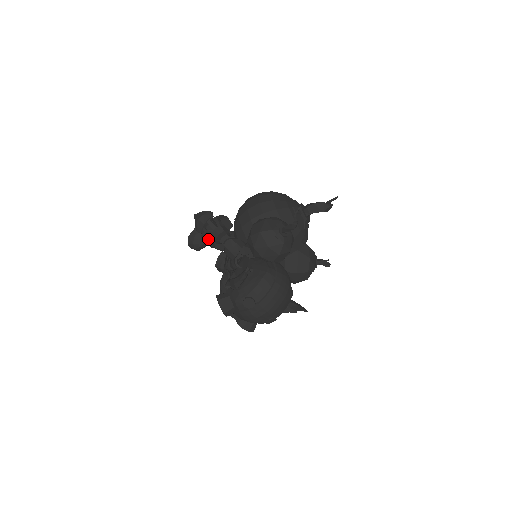
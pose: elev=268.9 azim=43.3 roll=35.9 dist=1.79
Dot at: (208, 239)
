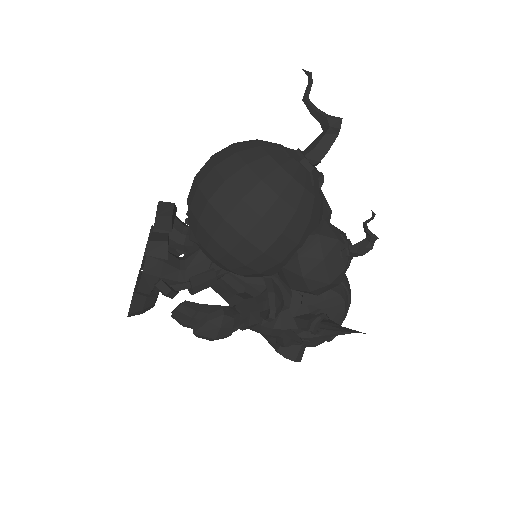
Dot at: occluded
